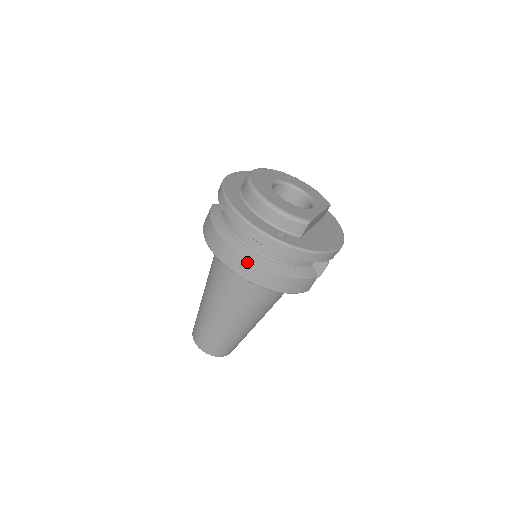
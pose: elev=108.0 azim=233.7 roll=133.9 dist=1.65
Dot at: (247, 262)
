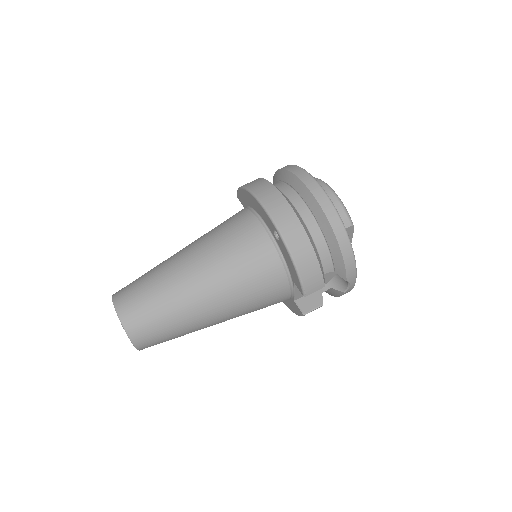
Dot at: (288, 206)
